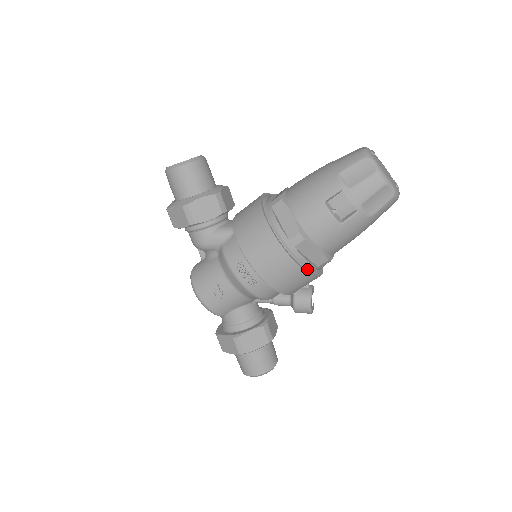
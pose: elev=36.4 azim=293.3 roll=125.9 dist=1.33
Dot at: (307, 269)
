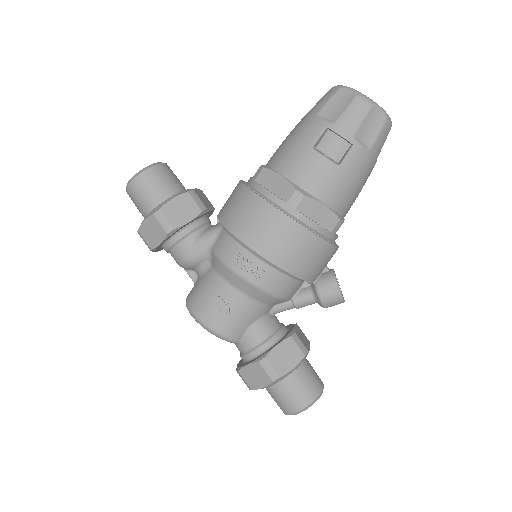
Dot at: (319, 235)
